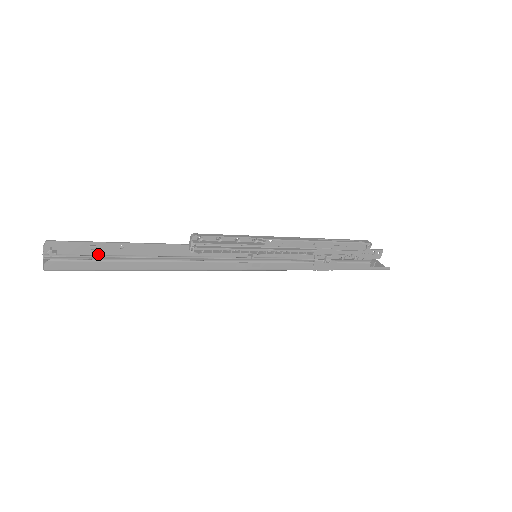
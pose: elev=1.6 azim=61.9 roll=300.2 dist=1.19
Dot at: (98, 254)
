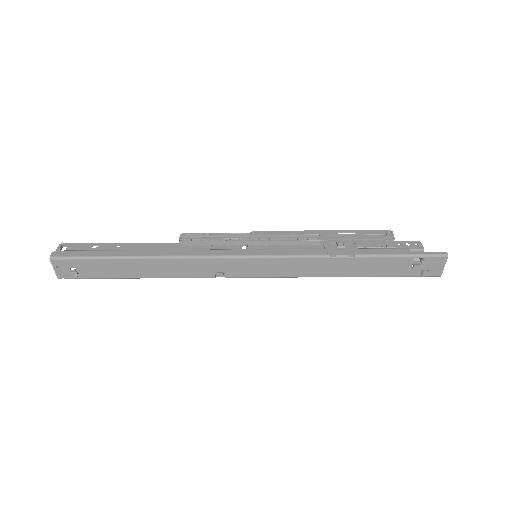
Dot at: occluded
